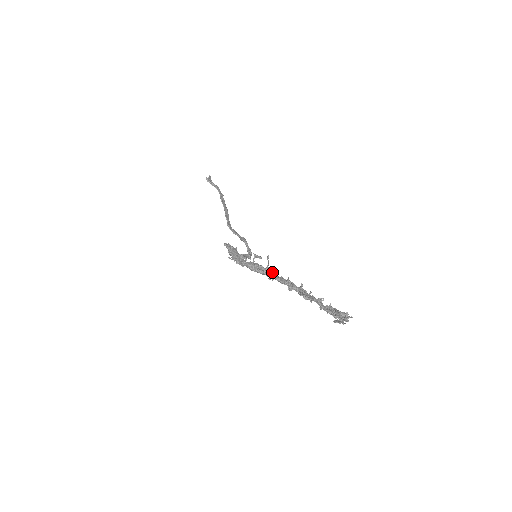
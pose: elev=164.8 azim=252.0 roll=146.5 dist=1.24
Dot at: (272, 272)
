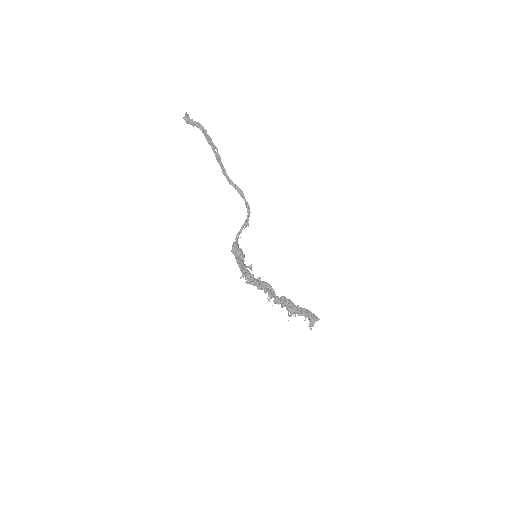
Dot at: (270, 295)
